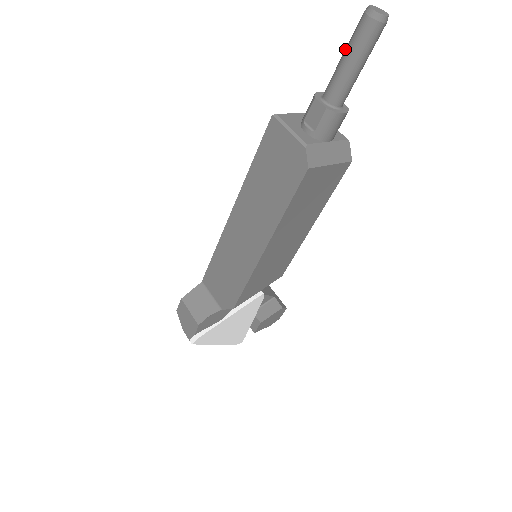
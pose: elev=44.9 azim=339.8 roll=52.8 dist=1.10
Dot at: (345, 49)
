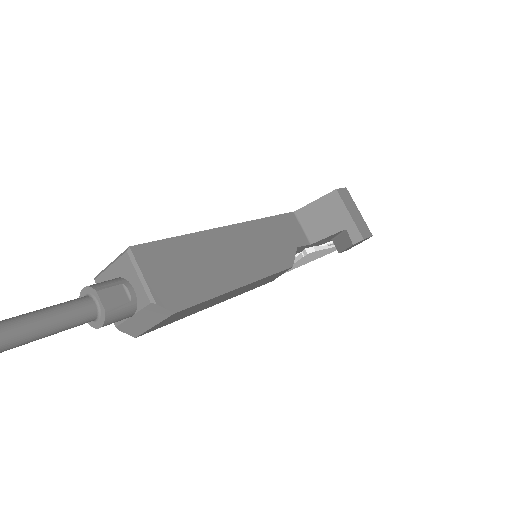
Dot at: occluded
